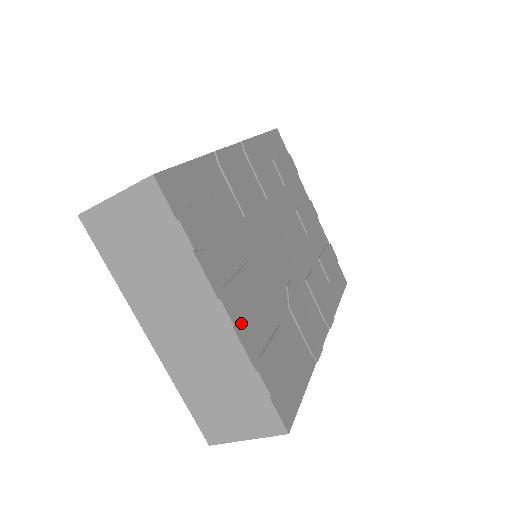
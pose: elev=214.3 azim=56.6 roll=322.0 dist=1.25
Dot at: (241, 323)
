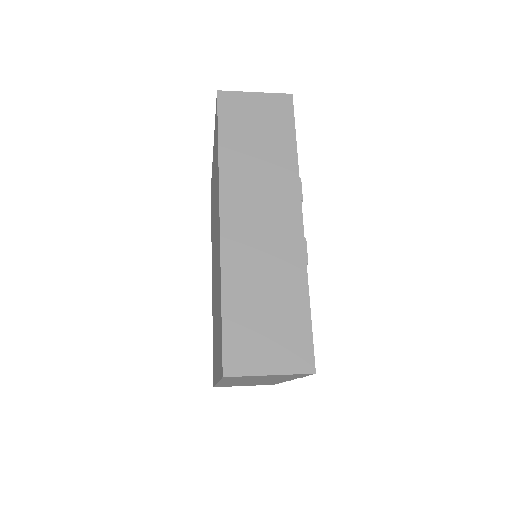
Dot at: occluded
